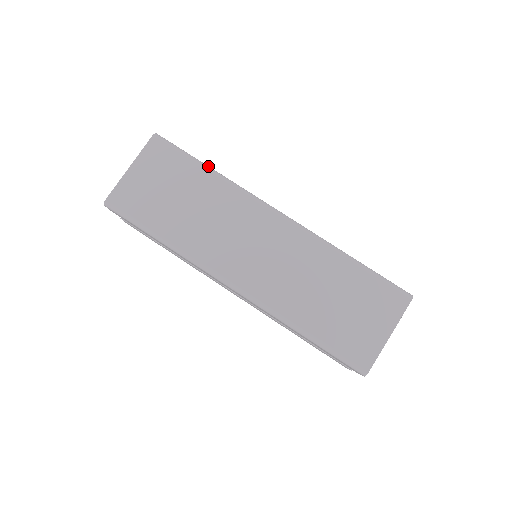
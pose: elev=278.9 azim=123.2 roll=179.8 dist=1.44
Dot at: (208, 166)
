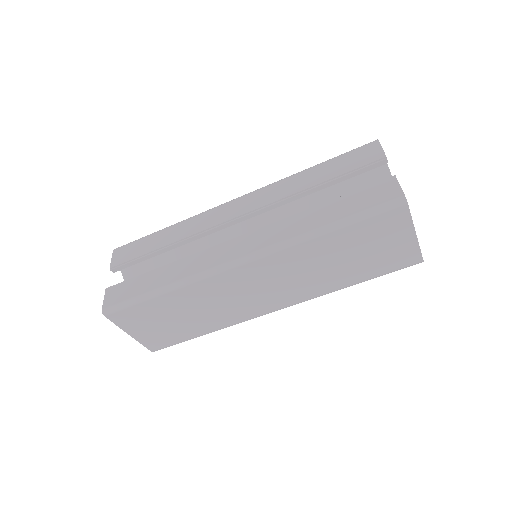
Dot at: (157, 291)
